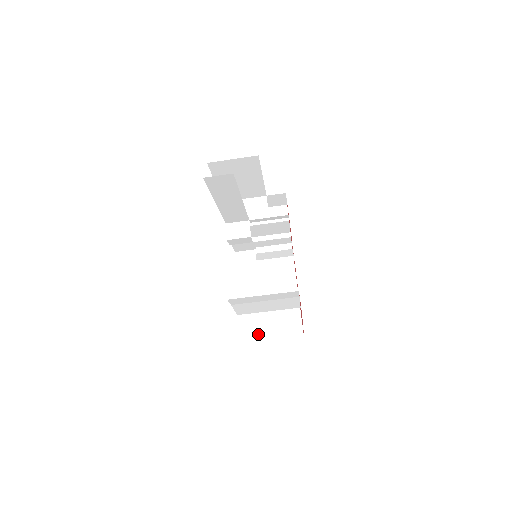
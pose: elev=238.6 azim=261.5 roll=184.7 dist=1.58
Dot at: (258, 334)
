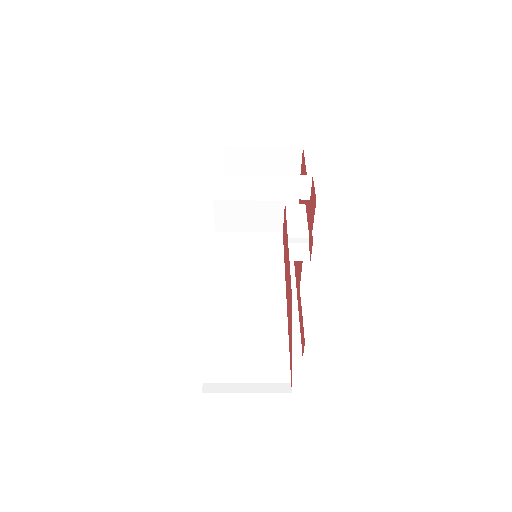
Dot at: occluded
